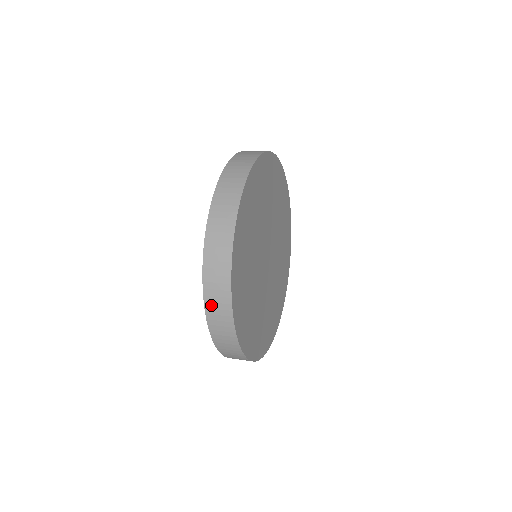
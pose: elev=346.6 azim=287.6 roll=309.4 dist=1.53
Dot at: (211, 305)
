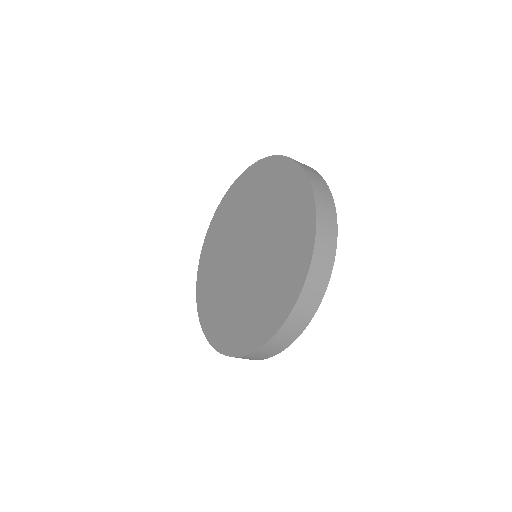
Dot at: (295, 316)
